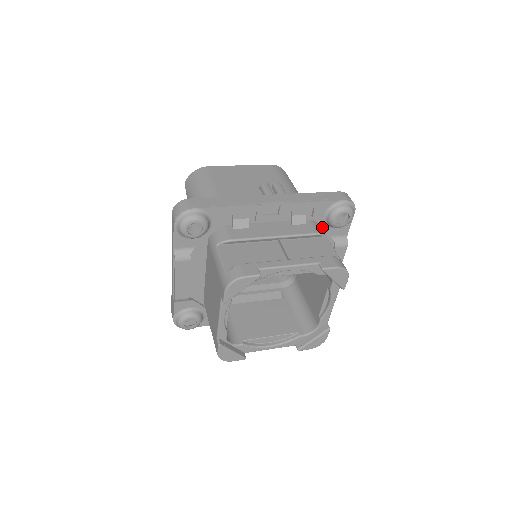
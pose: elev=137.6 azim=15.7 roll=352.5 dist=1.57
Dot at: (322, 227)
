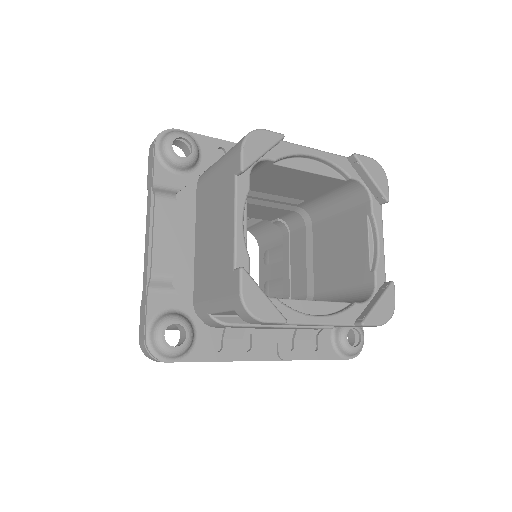
Dot at: occluded
